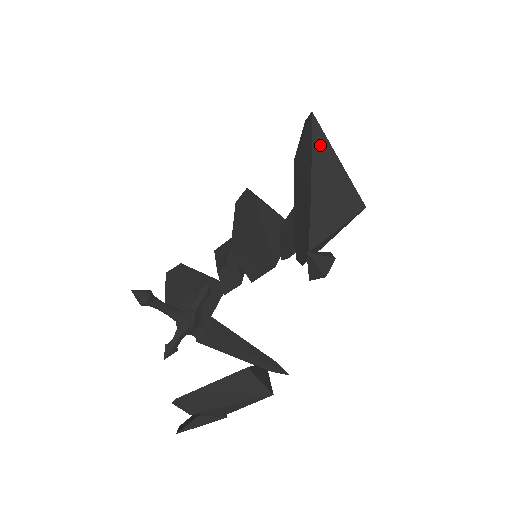
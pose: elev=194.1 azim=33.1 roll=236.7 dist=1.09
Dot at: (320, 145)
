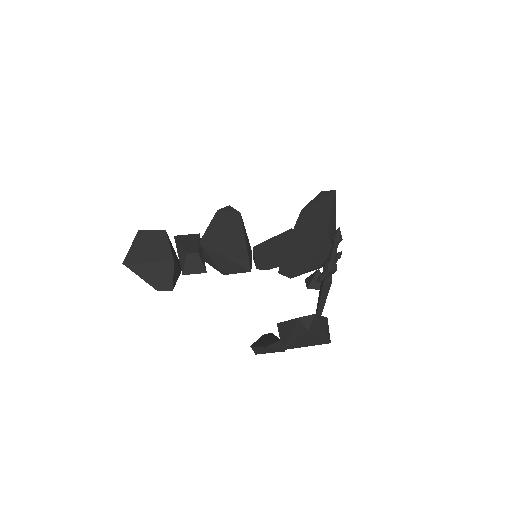
Dot at: (334, 211)
